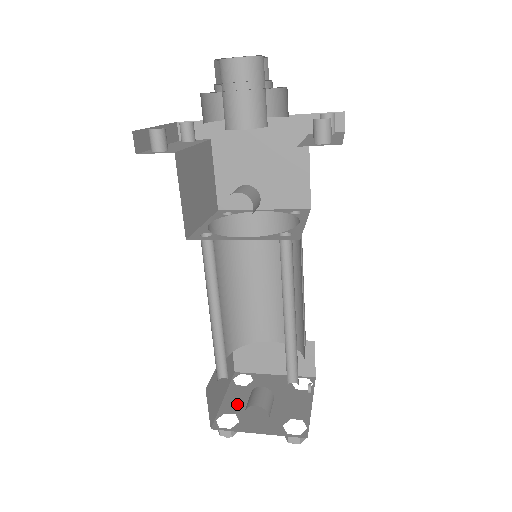
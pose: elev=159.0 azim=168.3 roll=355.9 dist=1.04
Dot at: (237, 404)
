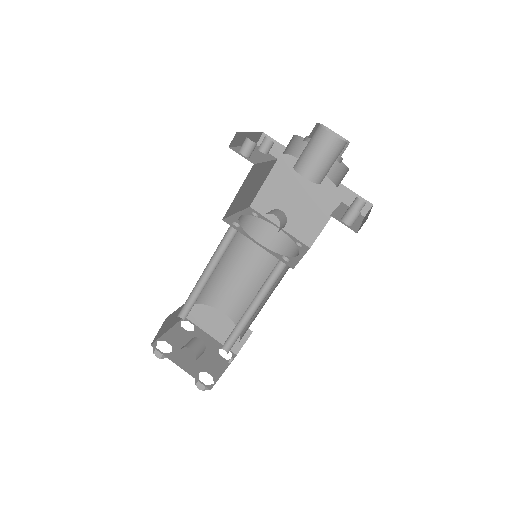
Dot at: (176, 340)
